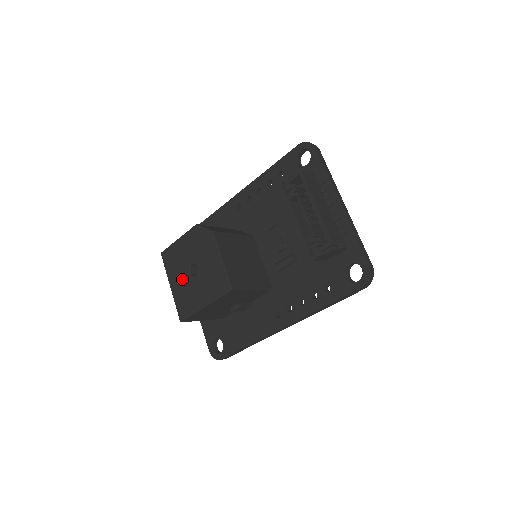
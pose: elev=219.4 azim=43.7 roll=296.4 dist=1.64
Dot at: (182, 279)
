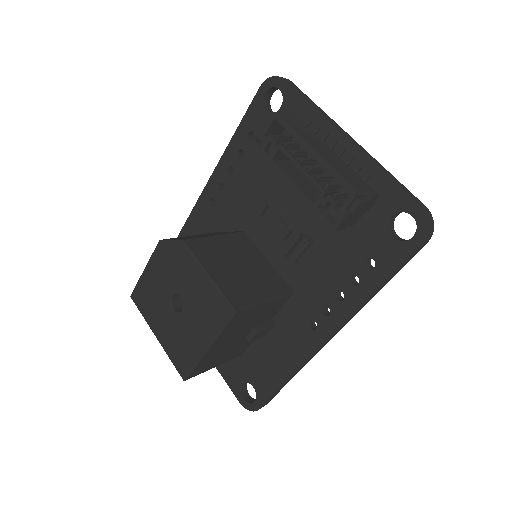
Dot at: (166, 321)
